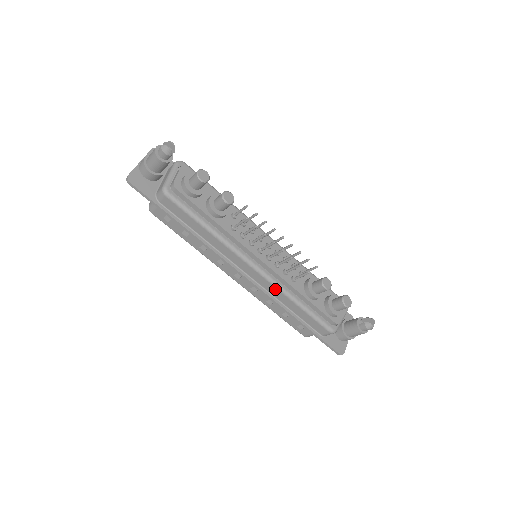
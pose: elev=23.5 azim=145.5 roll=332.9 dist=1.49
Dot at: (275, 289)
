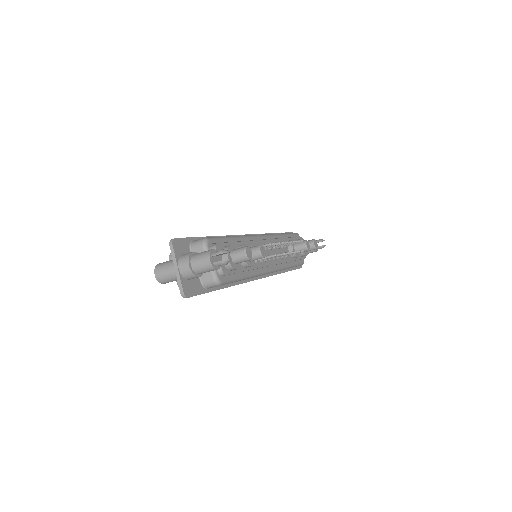
Dot at: occluded
